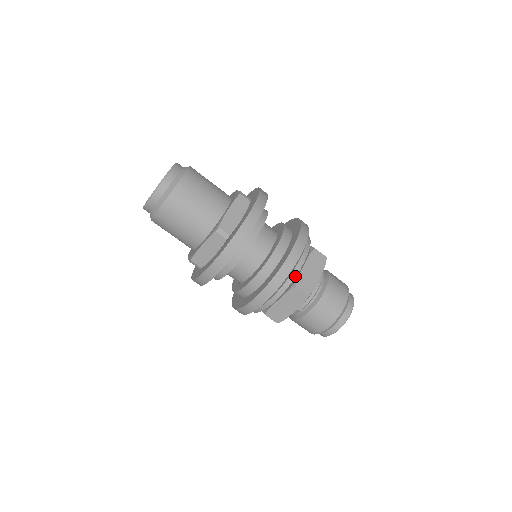
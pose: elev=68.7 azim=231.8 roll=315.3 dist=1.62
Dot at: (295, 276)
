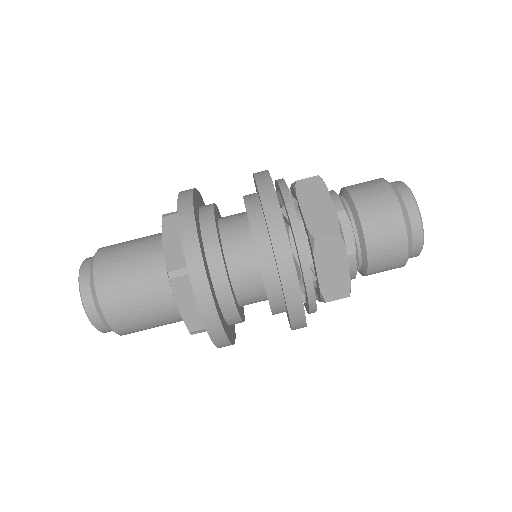
Dot at: (283, 180)
